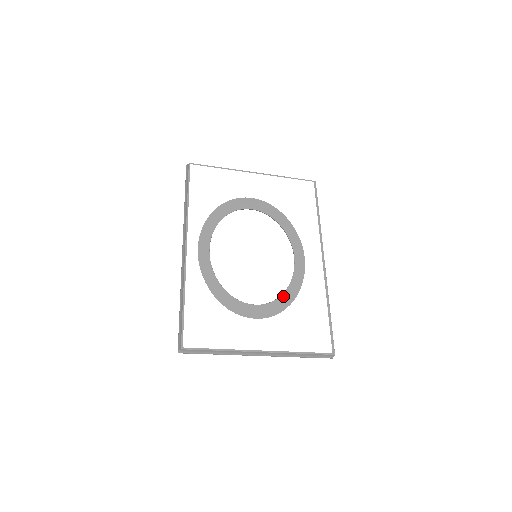
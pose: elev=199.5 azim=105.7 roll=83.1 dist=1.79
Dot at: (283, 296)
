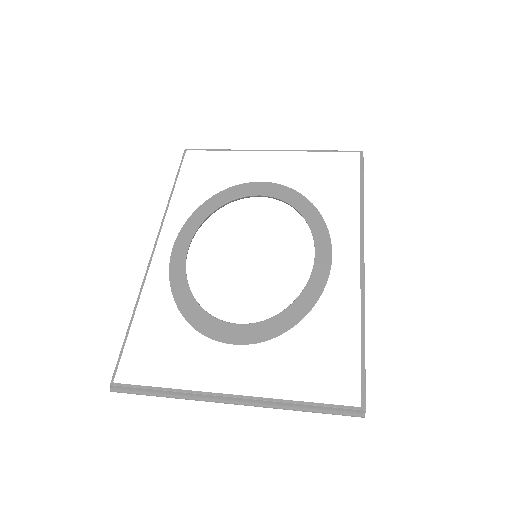
Dot at: (286, 311)
